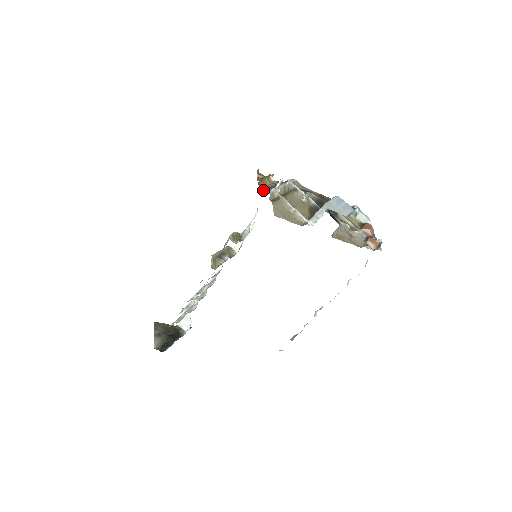
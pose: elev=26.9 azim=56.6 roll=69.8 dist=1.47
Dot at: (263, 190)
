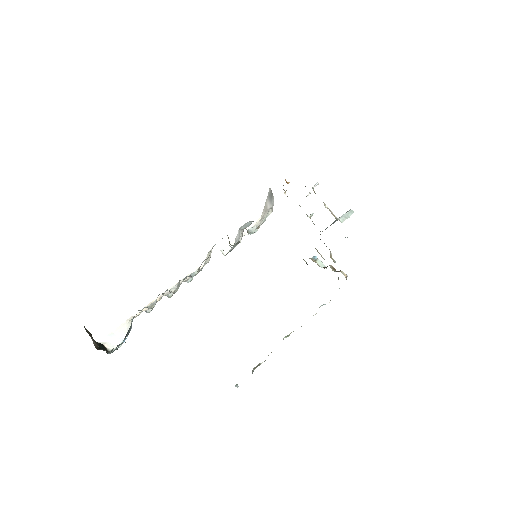
Dot at: occluded
